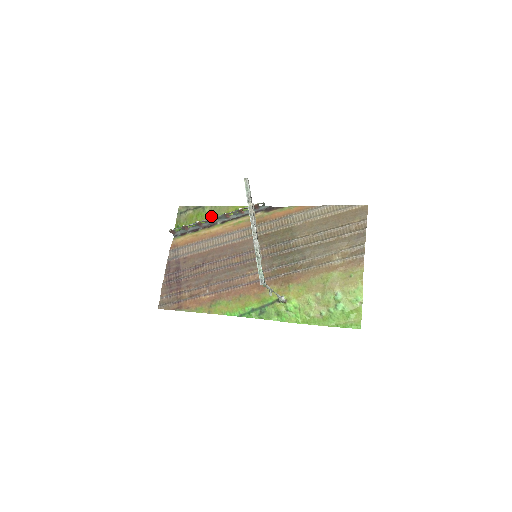
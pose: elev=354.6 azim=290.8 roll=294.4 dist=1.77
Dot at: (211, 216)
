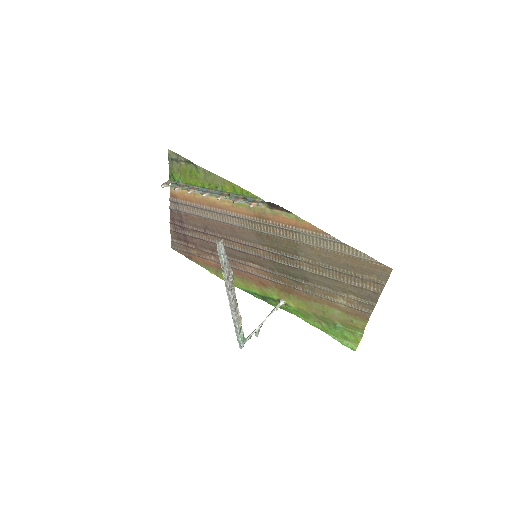
Dot at: (206, 181)
